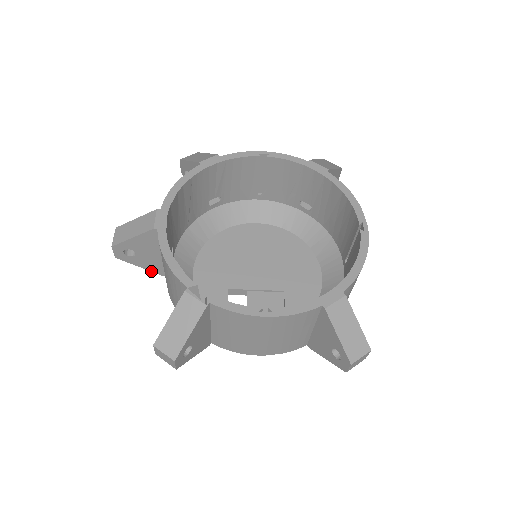
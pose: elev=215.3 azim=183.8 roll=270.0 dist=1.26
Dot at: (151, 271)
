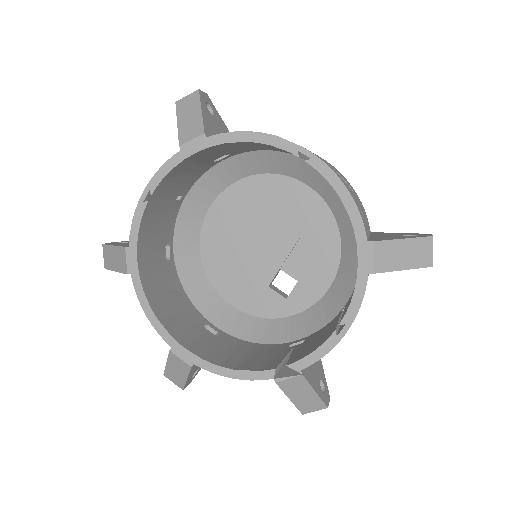
Dot at: occluded
